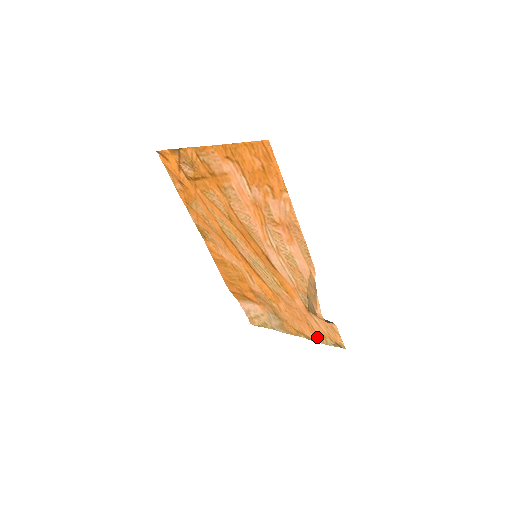
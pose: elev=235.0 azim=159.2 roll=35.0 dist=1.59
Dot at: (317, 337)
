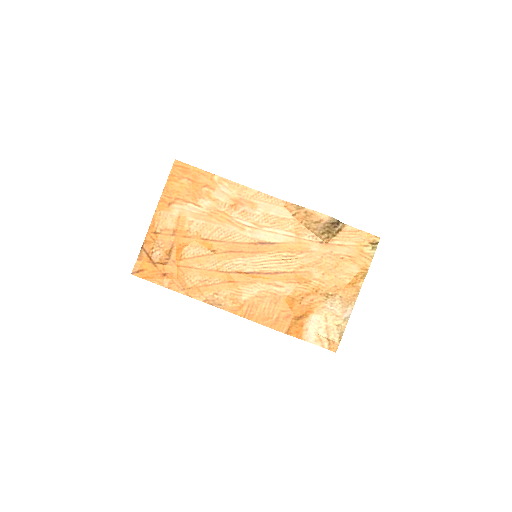
Dot at: (361, 261)
